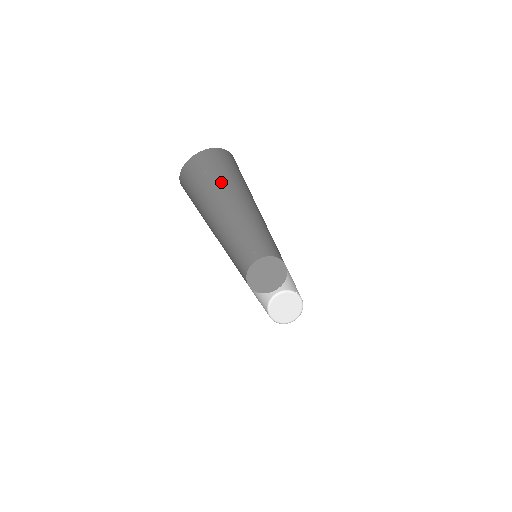
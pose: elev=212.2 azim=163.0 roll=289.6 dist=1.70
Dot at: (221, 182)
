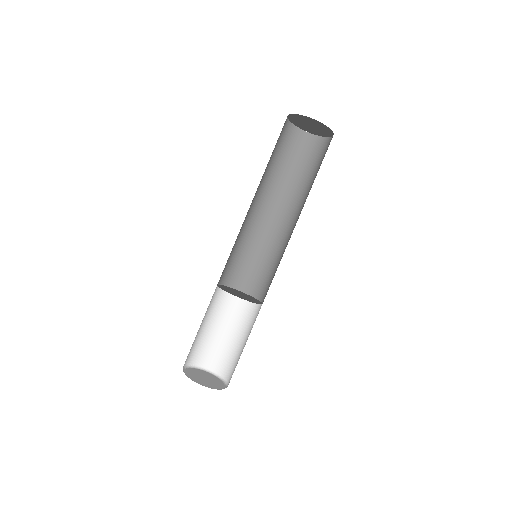
Dot at: (295, 171)
